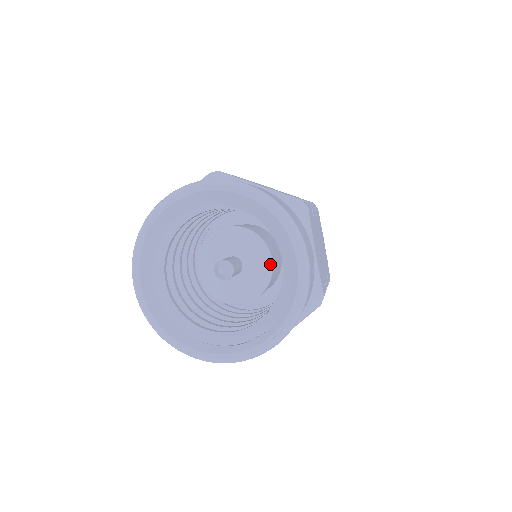
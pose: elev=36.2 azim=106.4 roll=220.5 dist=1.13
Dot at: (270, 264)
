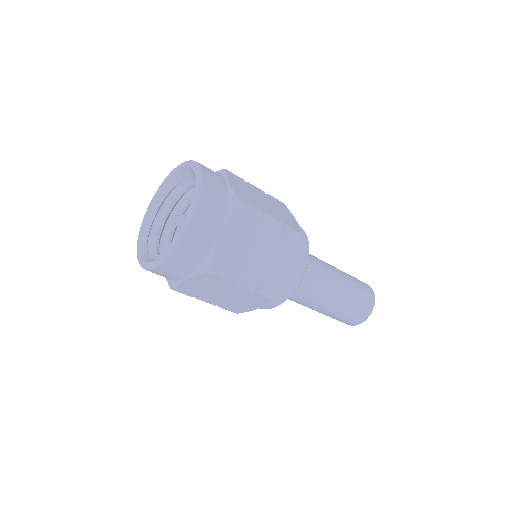
Dot at: occluded
